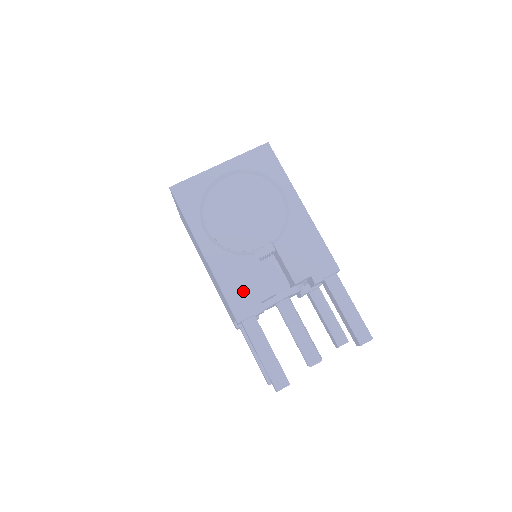
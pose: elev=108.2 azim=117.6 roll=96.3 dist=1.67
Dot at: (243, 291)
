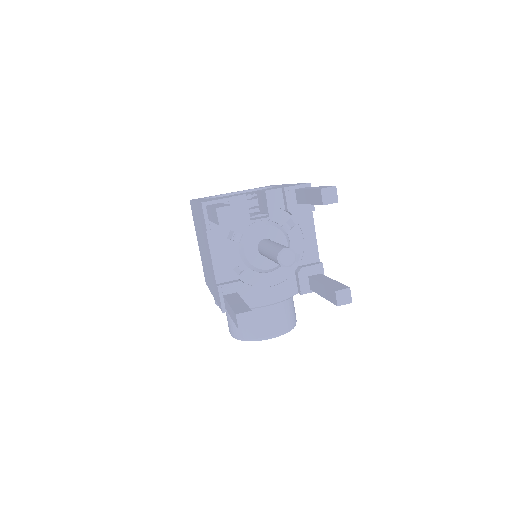
Dot at: occluded
